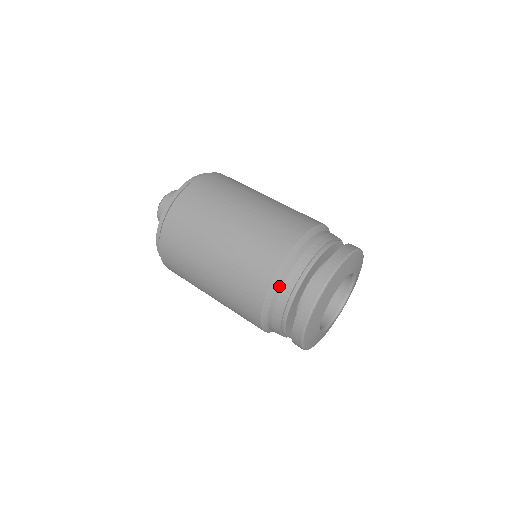
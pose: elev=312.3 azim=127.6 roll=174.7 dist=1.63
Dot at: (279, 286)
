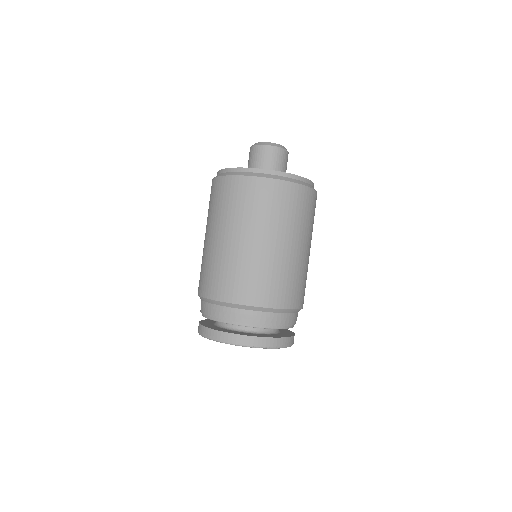
Dot at: (211, 305)
